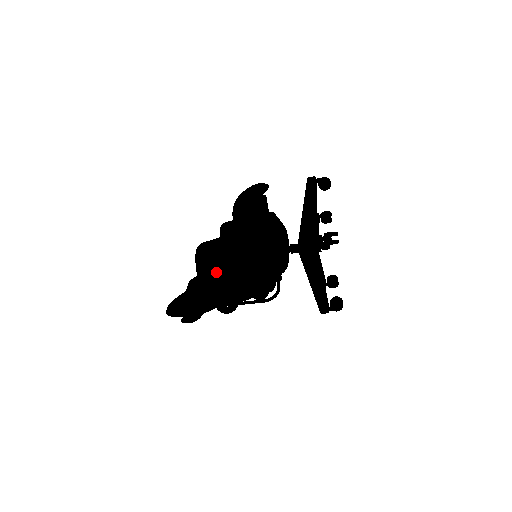
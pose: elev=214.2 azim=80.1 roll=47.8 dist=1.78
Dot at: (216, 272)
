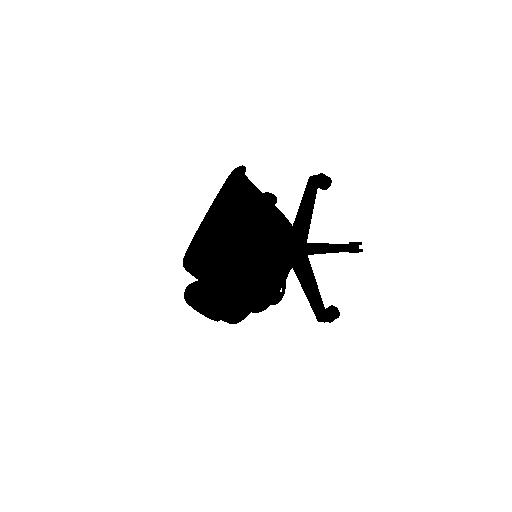
Dot at: (207, 311)
